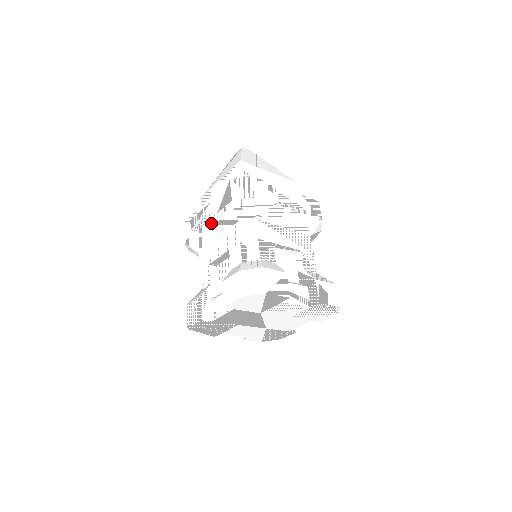
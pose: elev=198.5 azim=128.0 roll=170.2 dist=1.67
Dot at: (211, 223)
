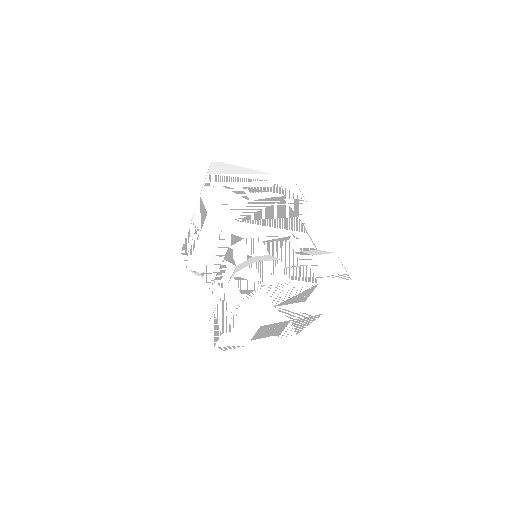
Dot at: (200, 242)
